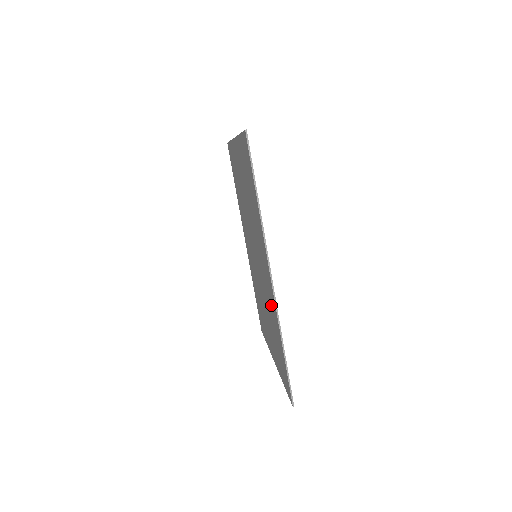
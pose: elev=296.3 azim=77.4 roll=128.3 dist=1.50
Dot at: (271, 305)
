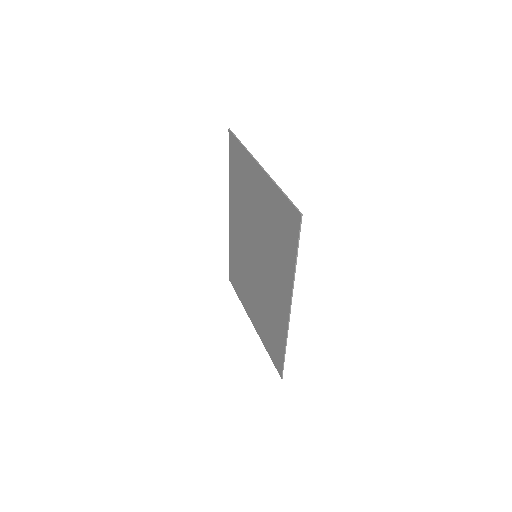
Dot at: (276, 313)
